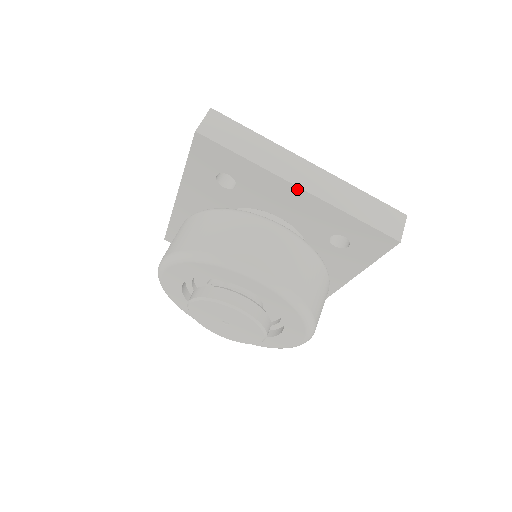
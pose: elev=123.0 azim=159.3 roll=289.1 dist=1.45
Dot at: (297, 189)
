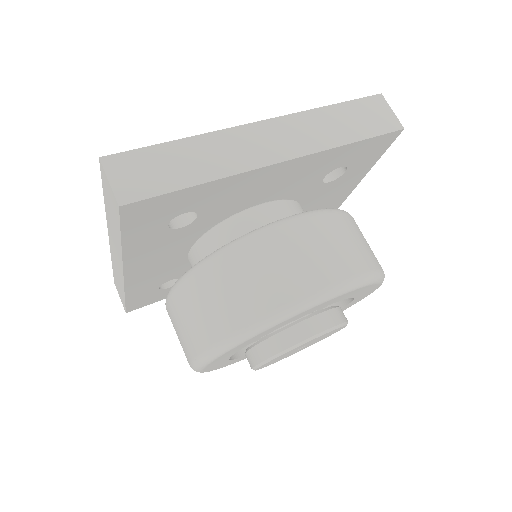
Dot at: (277, 166)
